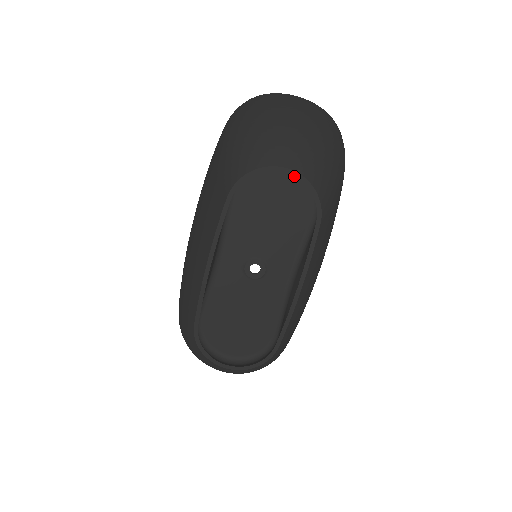
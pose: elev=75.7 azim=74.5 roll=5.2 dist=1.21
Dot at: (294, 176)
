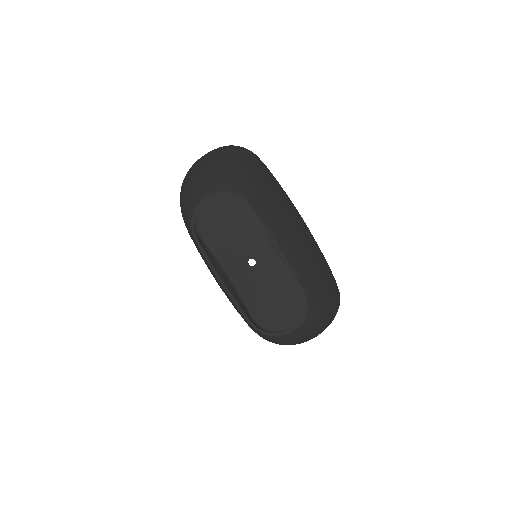
Dot at: occluded
